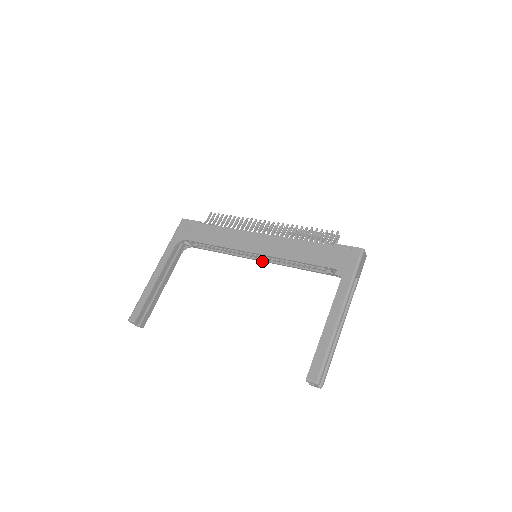
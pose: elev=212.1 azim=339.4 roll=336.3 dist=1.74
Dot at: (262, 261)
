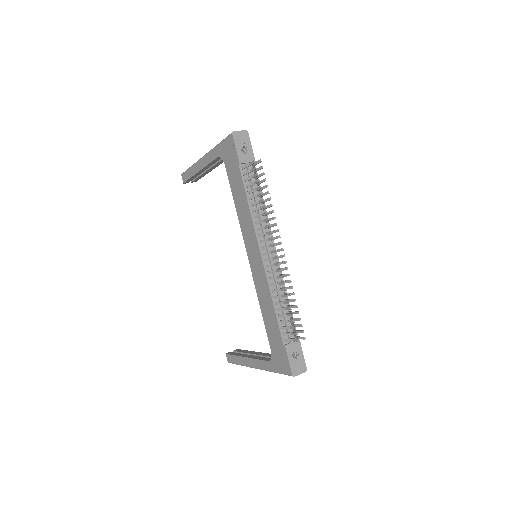
Dot at: occluded
